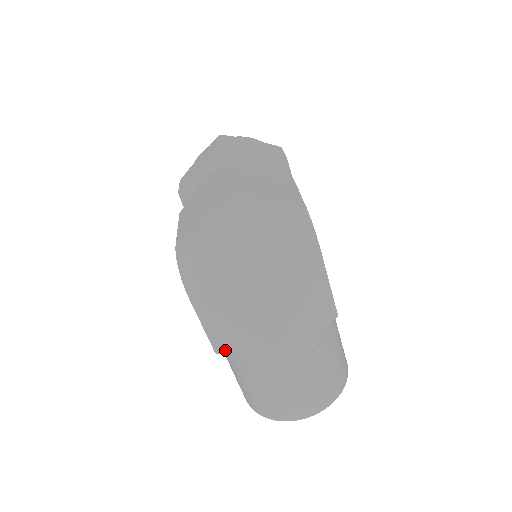
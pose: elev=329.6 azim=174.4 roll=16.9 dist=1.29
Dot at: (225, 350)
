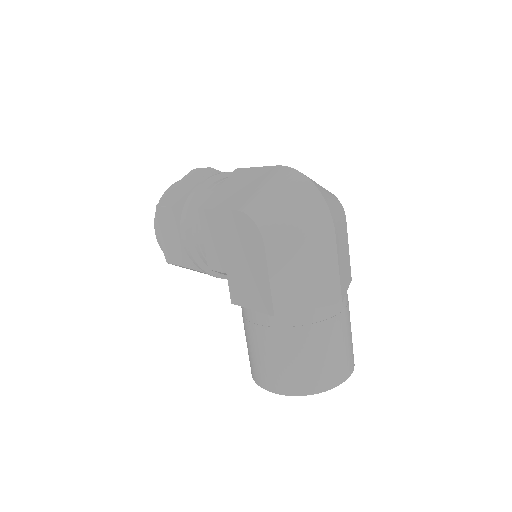
Dot at: (287, 308)
